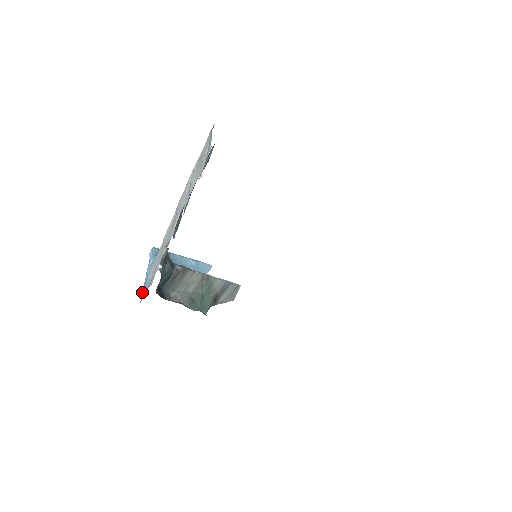
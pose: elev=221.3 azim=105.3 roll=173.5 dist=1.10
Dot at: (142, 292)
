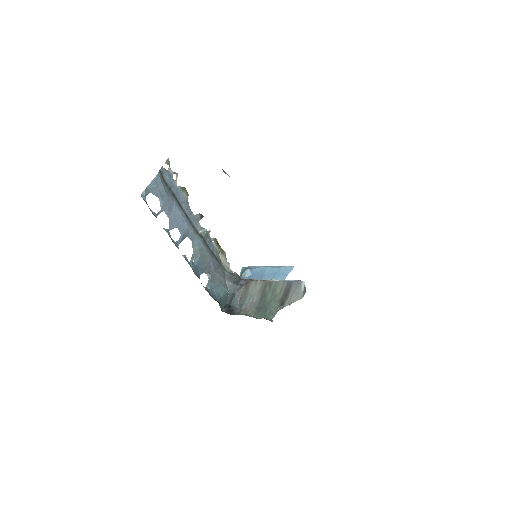
Dot at: occluded
